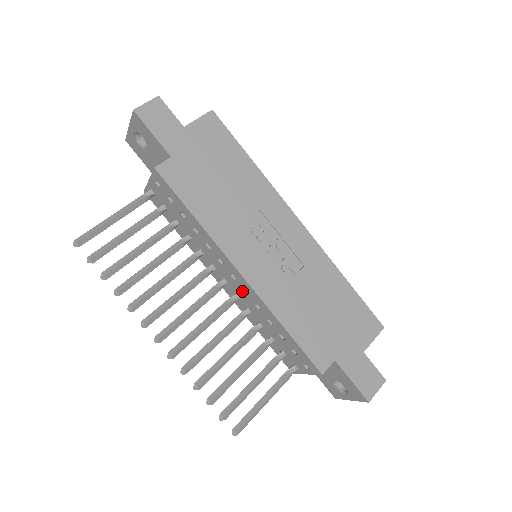
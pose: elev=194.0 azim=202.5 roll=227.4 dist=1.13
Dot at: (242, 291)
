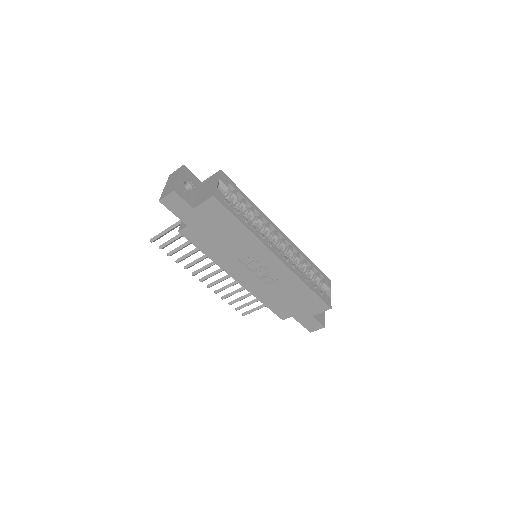
Dot at: occluded
